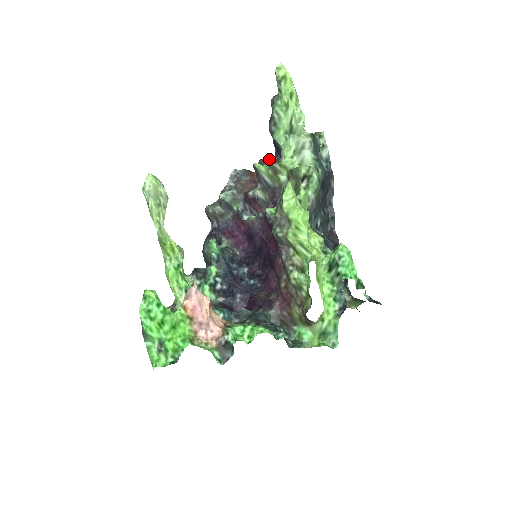
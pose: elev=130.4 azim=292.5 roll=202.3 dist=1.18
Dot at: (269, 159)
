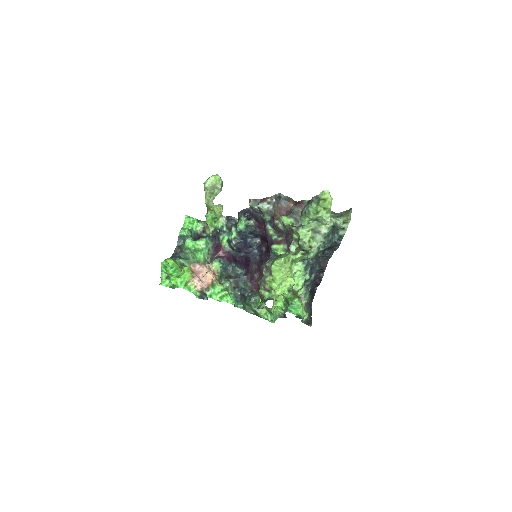
Dot at: occluded
